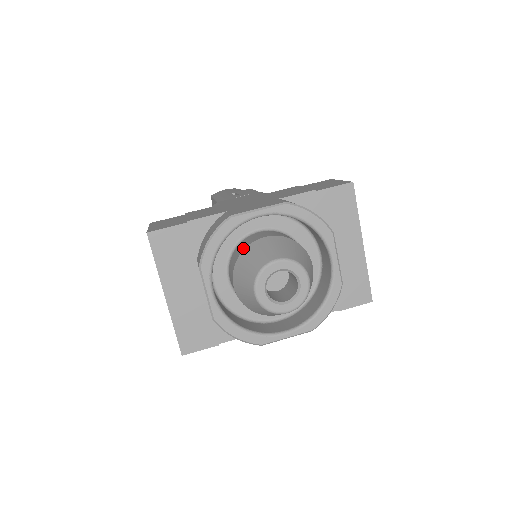
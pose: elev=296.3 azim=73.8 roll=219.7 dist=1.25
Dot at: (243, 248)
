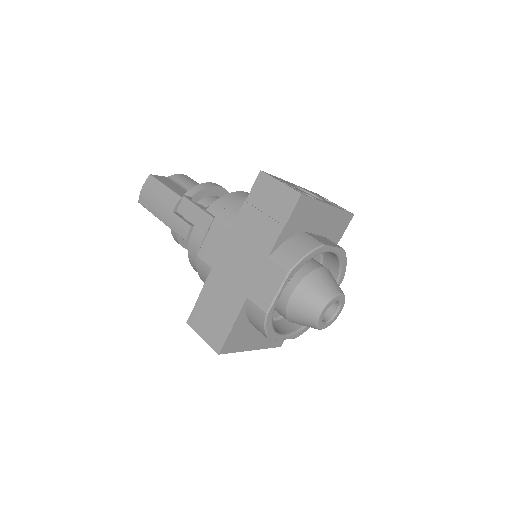
Dot at: (283, 309)
